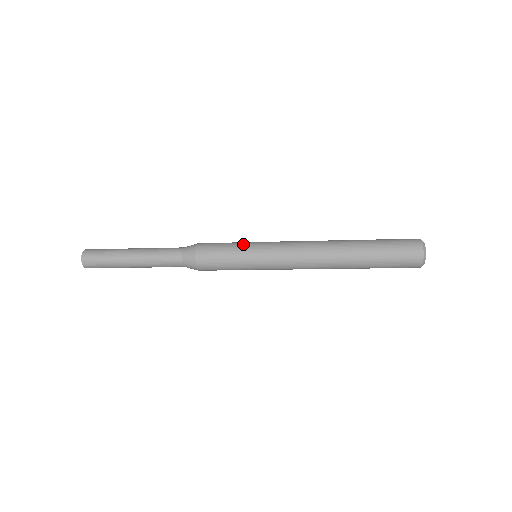
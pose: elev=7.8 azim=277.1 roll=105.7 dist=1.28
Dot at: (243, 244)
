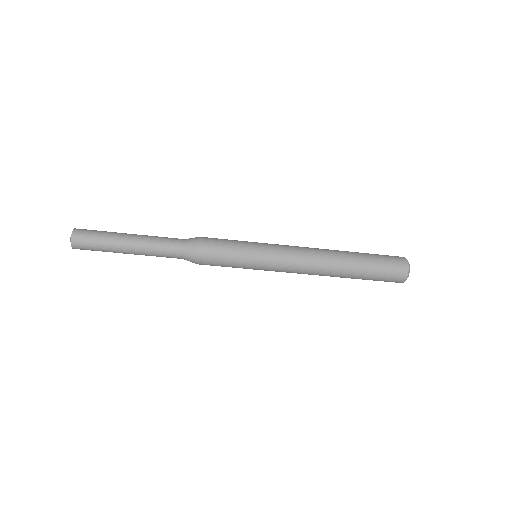
Dot at: occluded
